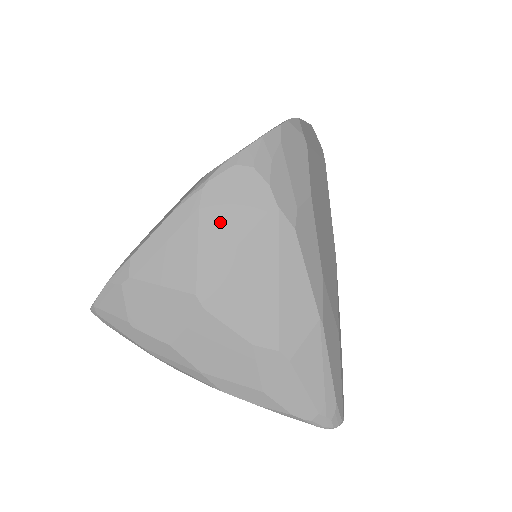
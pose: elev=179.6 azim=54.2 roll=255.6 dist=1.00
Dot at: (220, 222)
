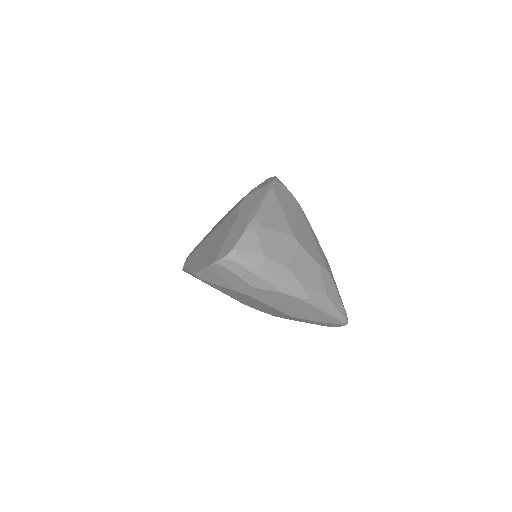
Dot at: (286, 205)
